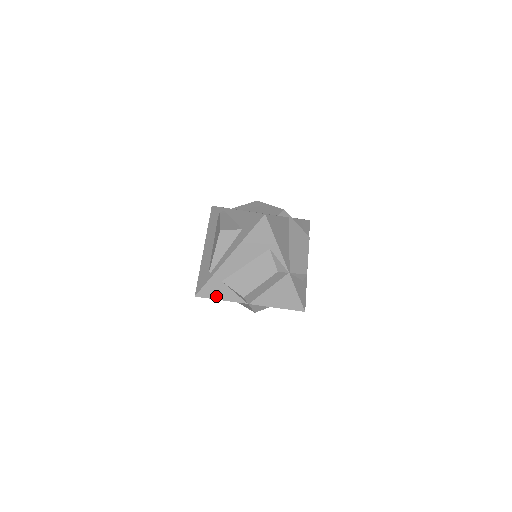
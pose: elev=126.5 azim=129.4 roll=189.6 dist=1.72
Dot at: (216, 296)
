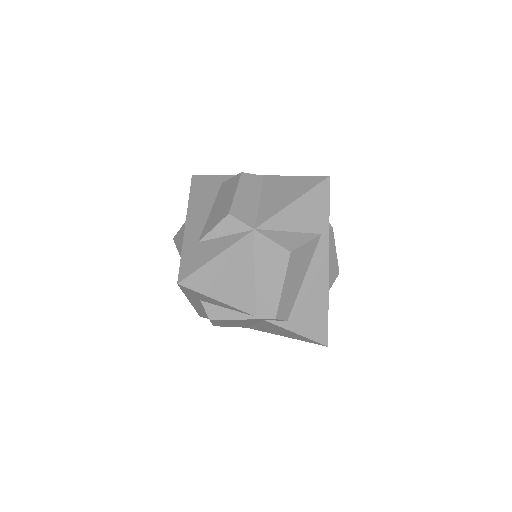
Dot at: (205, 259)
